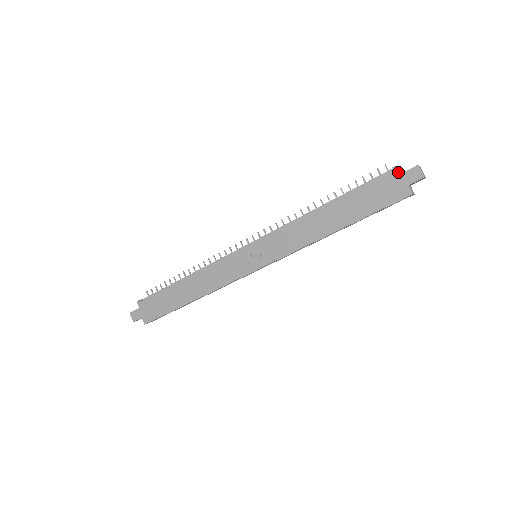
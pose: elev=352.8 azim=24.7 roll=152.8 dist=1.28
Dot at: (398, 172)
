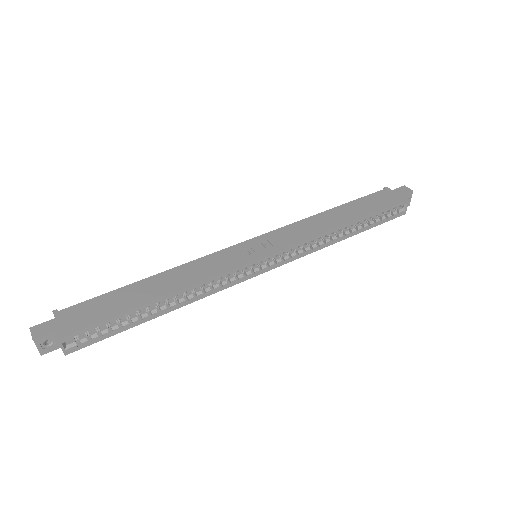
Dot at: (390, 189)
